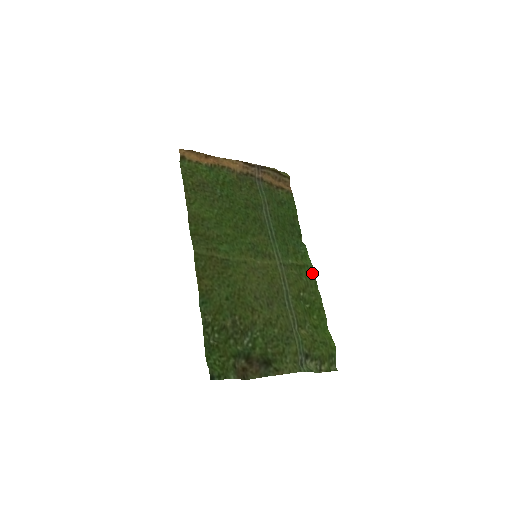
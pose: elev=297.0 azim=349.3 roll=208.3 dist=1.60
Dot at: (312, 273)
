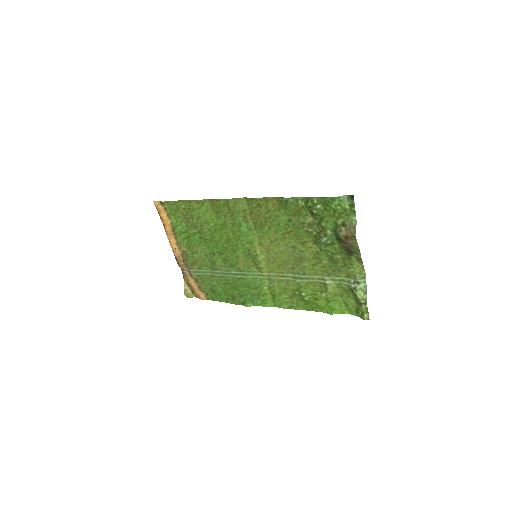
Dot at: (280, 306)
